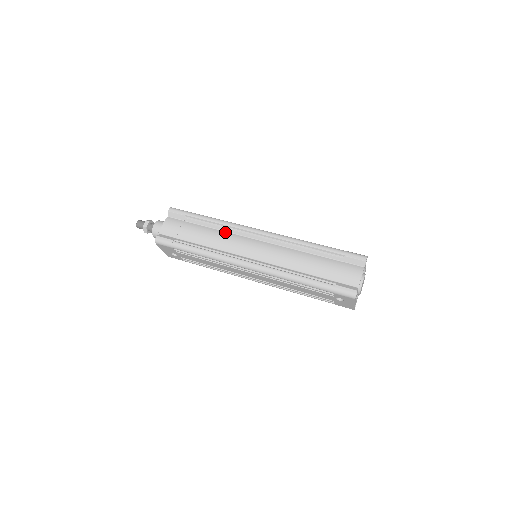
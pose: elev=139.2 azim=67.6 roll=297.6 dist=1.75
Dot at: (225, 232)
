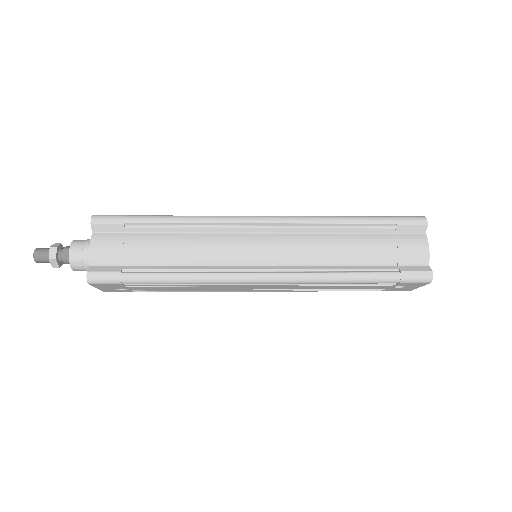
Dot at: (202, 234)
